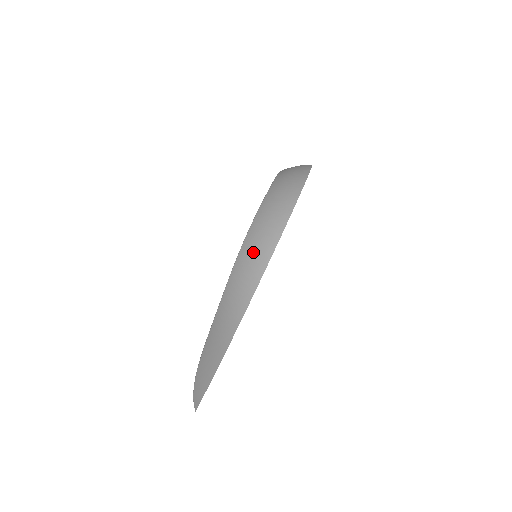
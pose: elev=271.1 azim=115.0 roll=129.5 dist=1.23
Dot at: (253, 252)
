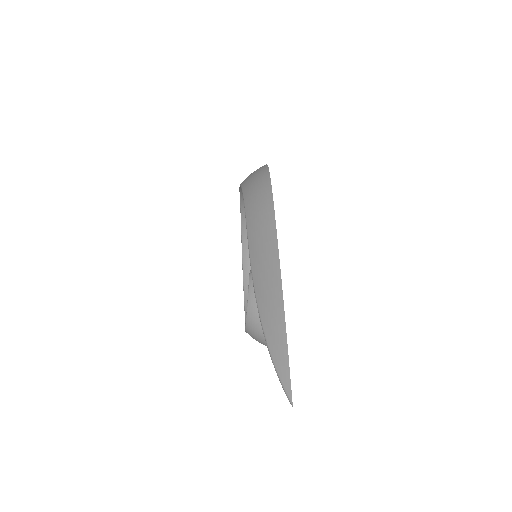
Dot at: occluded
